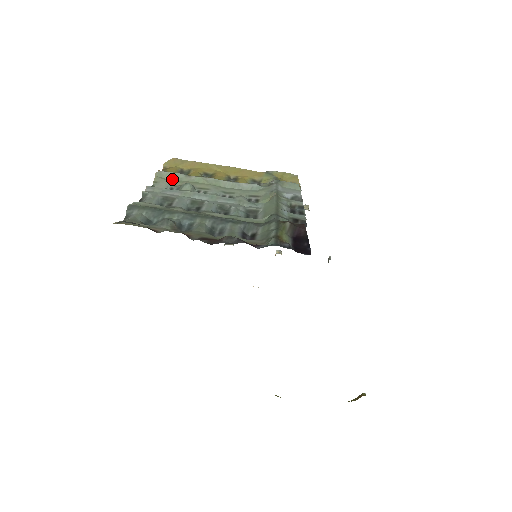
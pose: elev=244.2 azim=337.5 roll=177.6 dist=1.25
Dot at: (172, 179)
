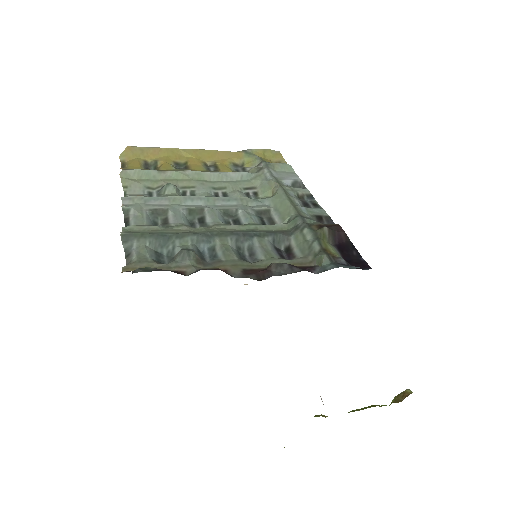
Dot at: (144, 179)
